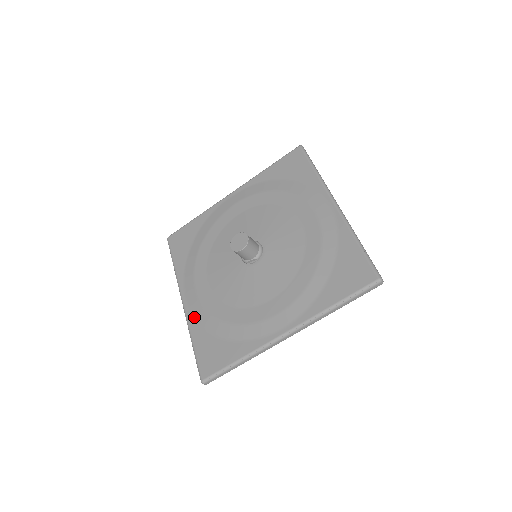
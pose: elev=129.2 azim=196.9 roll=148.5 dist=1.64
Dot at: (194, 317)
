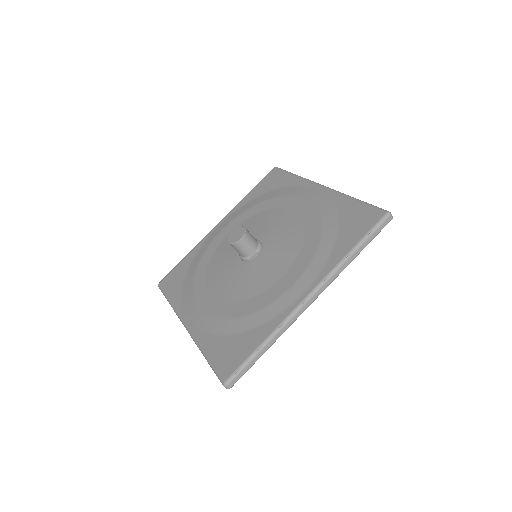
Dot at: (201, 331)
